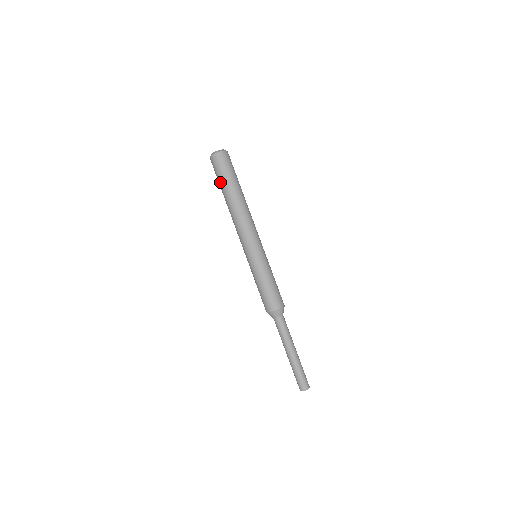
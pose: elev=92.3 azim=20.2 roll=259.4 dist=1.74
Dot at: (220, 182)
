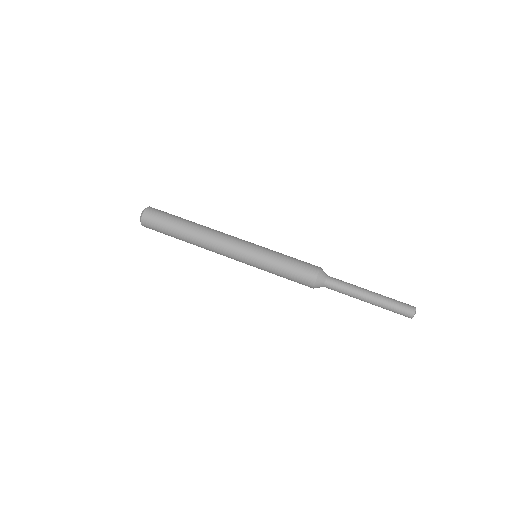
Dot at: (169, 227)
